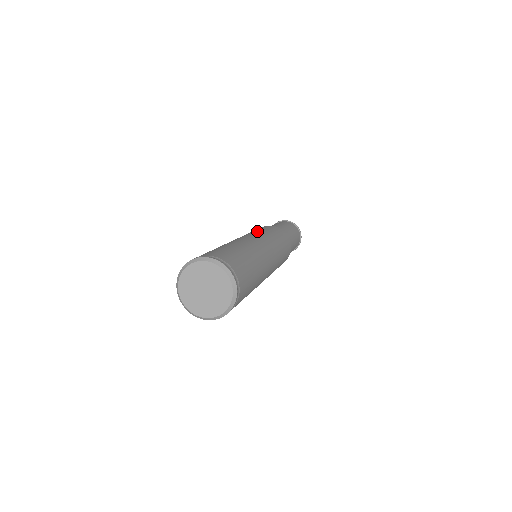
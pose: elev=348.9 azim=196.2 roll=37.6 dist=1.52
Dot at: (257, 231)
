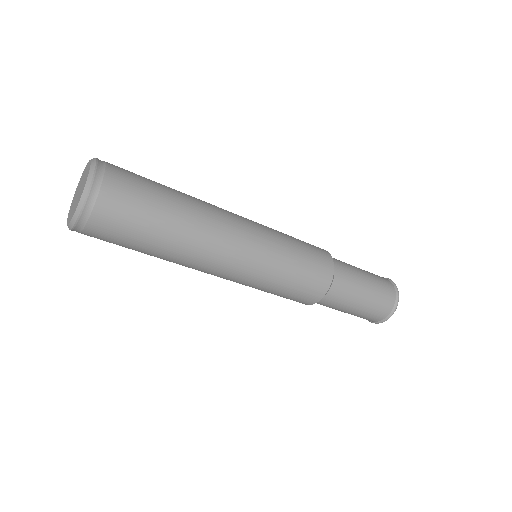
Dot at: occluded
